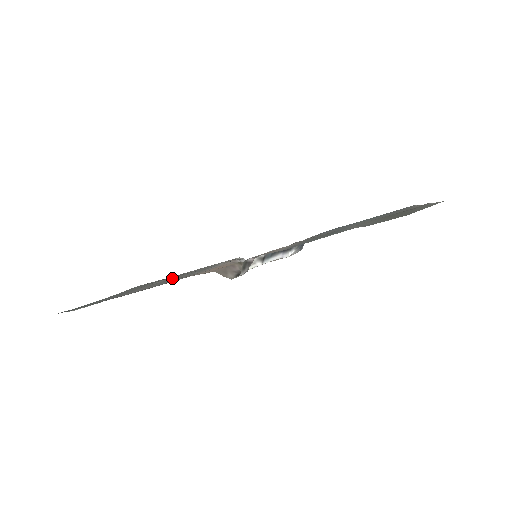
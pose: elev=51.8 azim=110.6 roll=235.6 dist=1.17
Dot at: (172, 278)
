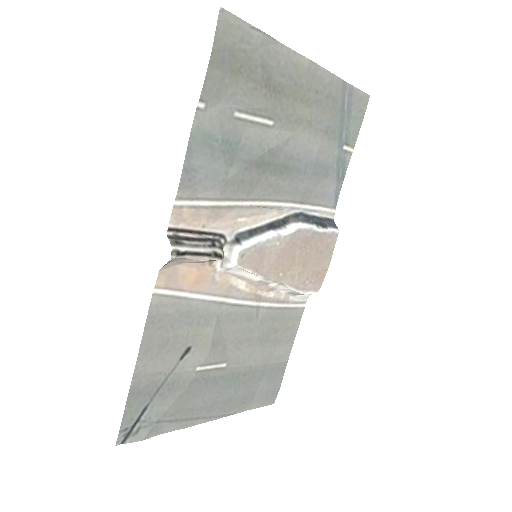
Dot at: (221, 349)
